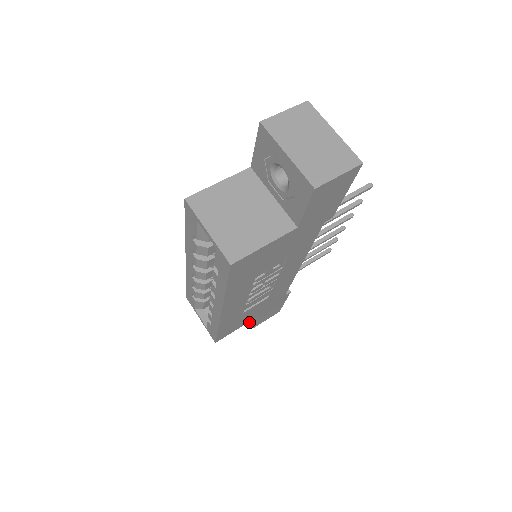
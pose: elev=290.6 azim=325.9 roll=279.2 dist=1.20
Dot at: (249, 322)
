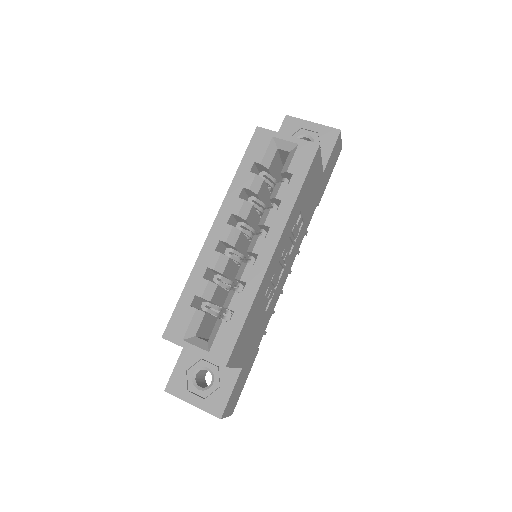
Dot at: (213, 413)
